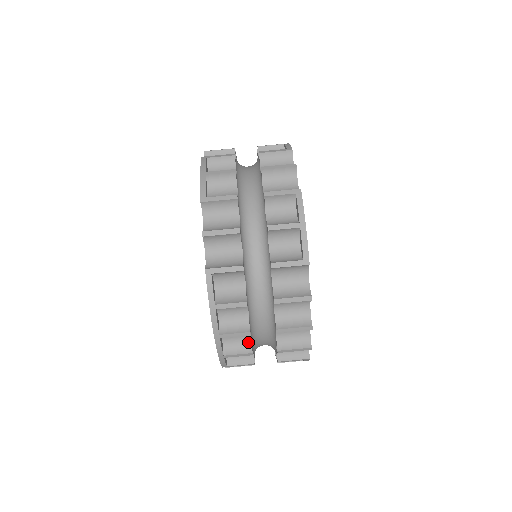
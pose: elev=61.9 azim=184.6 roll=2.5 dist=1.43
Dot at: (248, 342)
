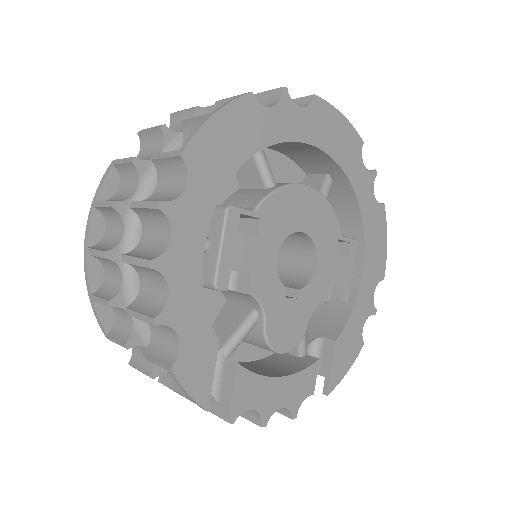
Dot at: (118, 288)
